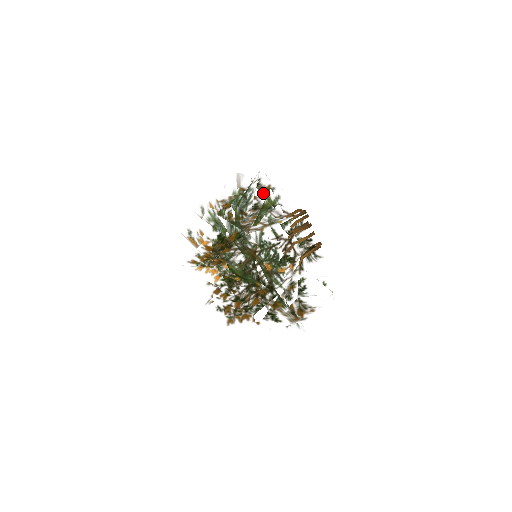
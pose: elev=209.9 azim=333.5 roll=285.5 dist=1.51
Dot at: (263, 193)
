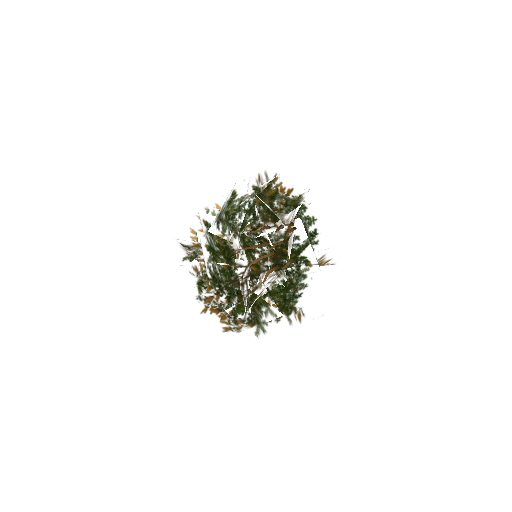
Dot at: (267, 197)
